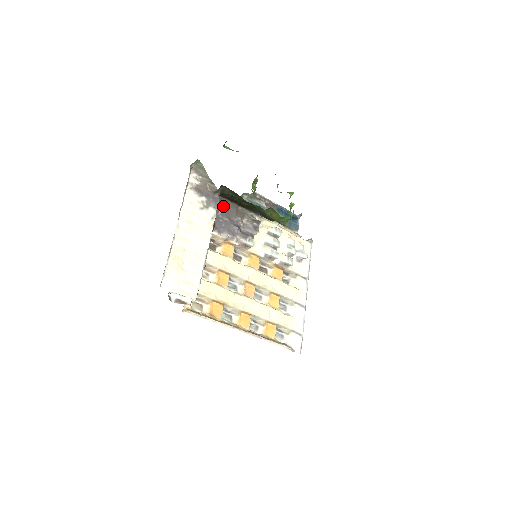
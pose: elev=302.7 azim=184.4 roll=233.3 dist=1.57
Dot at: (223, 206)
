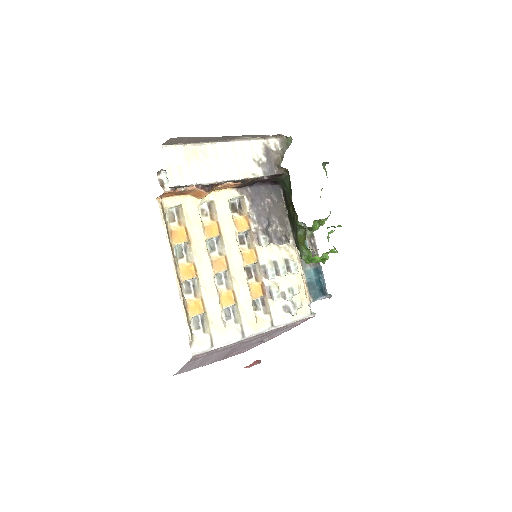
Dot at: (277, 201)
